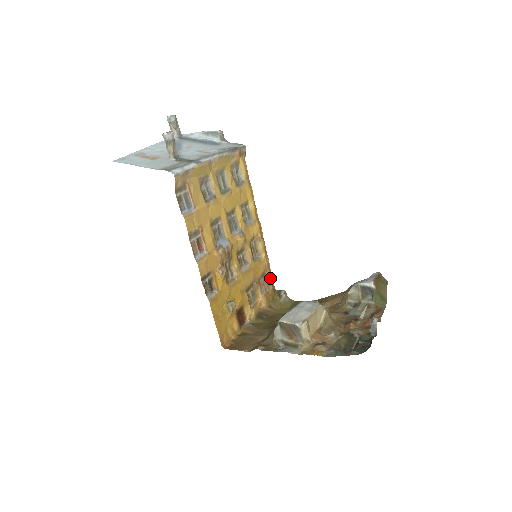
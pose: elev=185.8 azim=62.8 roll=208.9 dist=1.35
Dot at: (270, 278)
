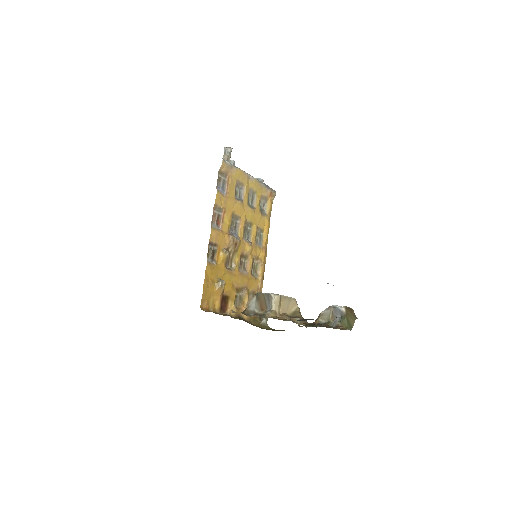
Dot at: occluded
